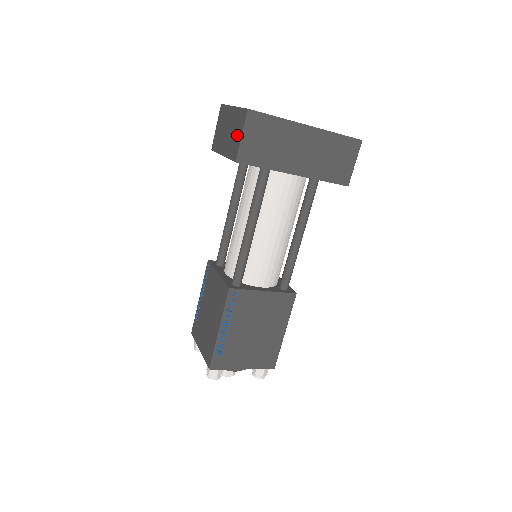
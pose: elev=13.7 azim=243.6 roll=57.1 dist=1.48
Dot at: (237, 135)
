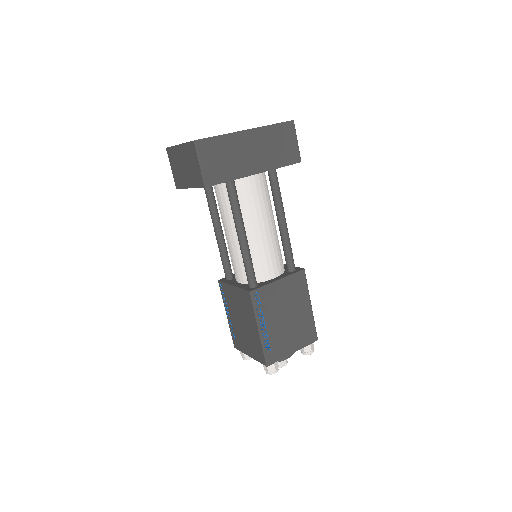
Dot at: (195, 166)
